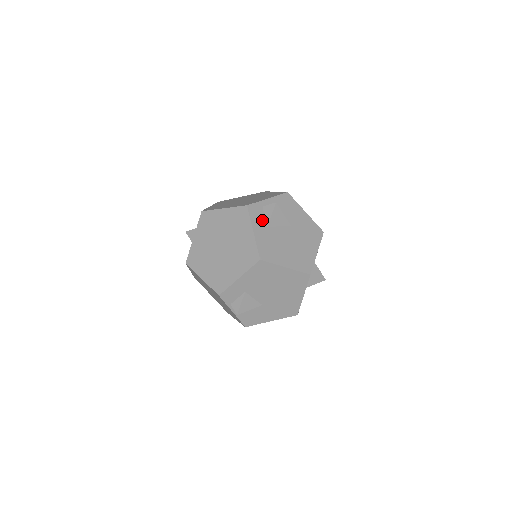
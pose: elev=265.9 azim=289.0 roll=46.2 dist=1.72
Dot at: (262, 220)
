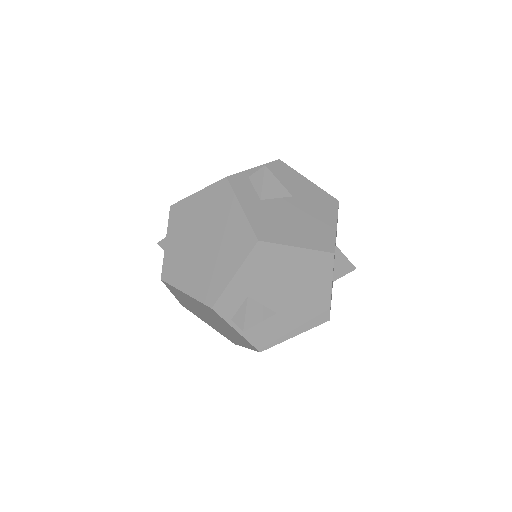
Dot at: (251, 192)
